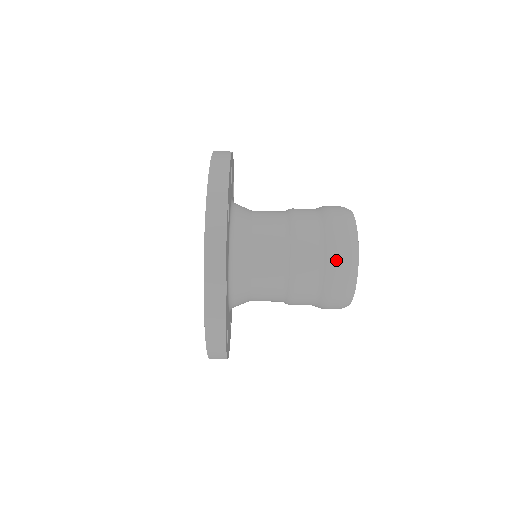
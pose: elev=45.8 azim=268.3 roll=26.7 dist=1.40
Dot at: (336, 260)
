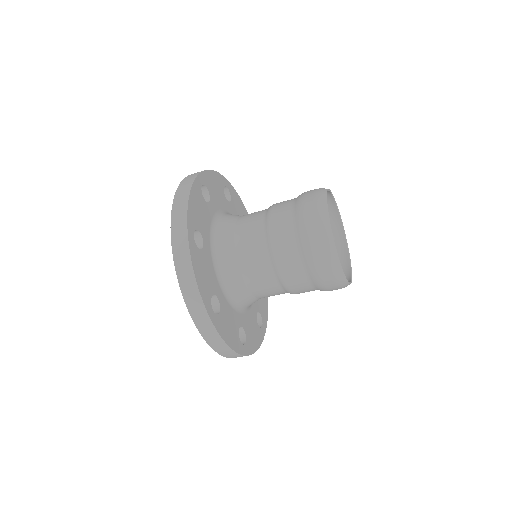
Dot at: (325, 286)
